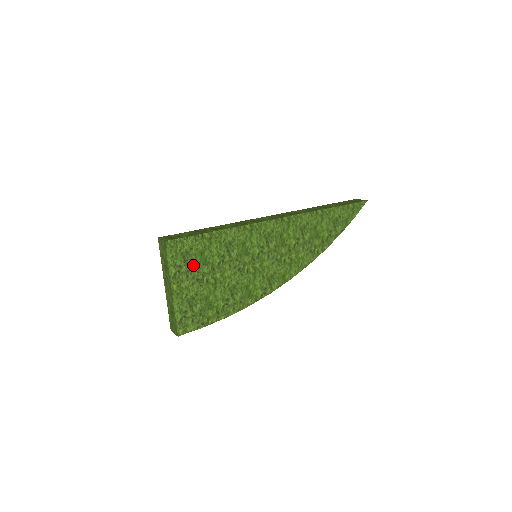
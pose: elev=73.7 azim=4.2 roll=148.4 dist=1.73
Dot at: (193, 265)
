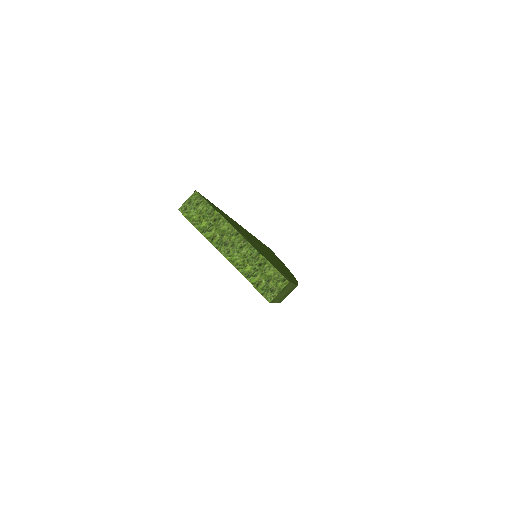
Dot at: occluded
